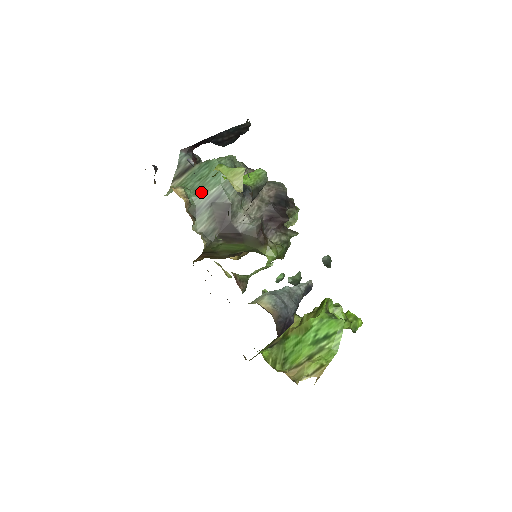
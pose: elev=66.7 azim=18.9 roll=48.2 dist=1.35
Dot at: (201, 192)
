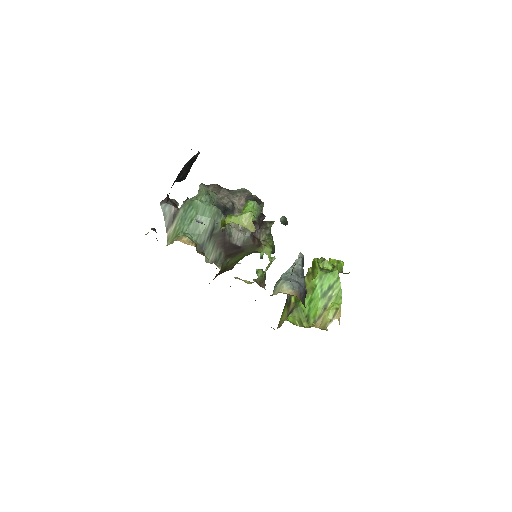
Dot at: (198, 231)
